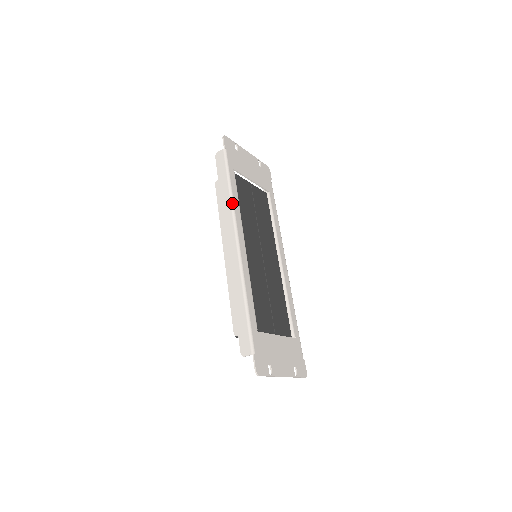
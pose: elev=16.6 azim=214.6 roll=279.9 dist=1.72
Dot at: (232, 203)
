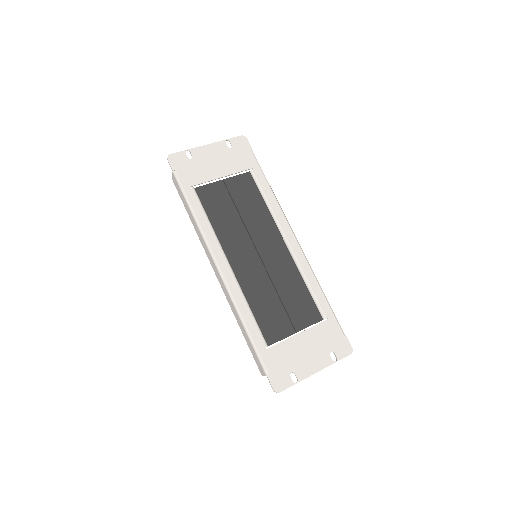
Dot at: (200, 229)
